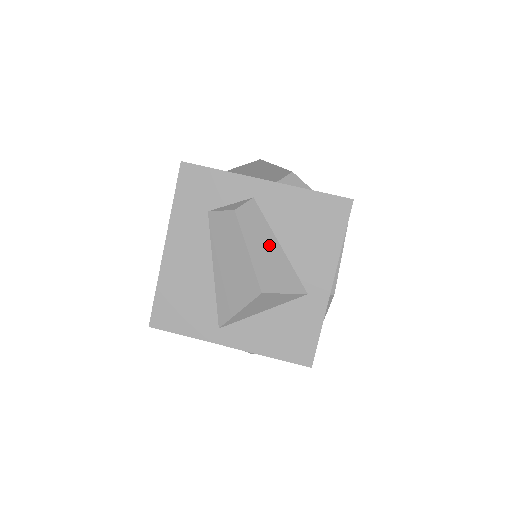
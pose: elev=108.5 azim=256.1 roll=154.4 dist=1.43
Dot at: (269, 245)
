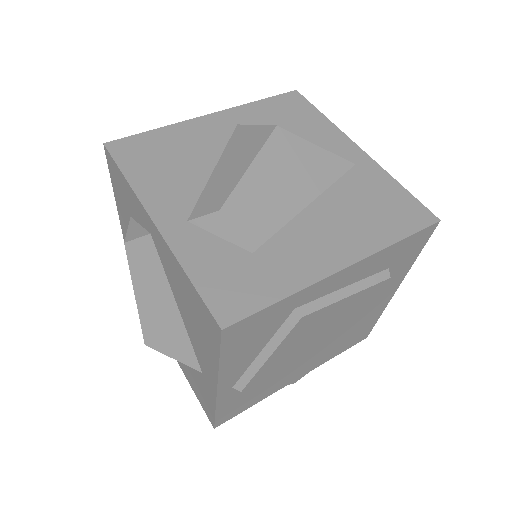
Dot at: (162, 299)
